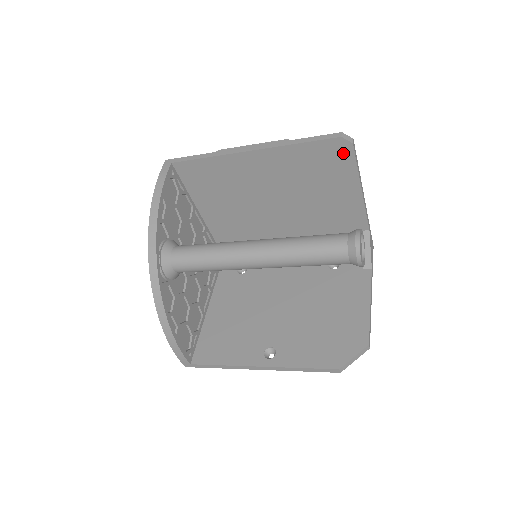
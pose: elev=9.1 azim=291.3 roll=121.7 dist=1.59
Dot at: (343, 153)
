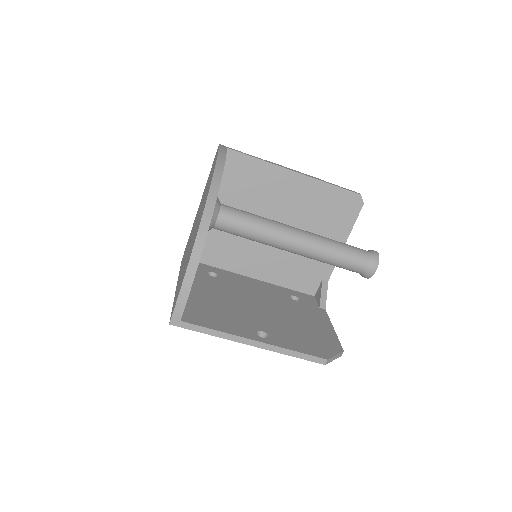
Dot at: (354, 207)
